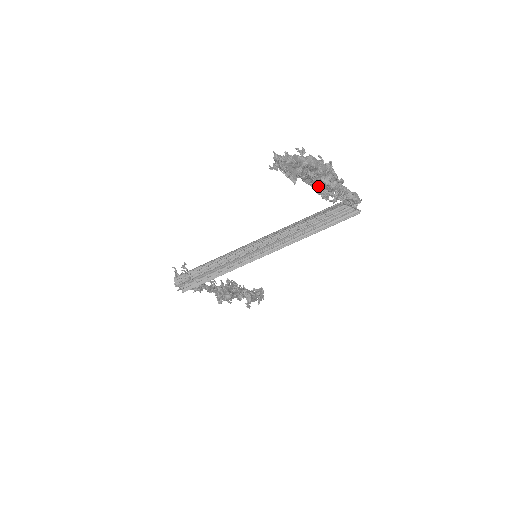
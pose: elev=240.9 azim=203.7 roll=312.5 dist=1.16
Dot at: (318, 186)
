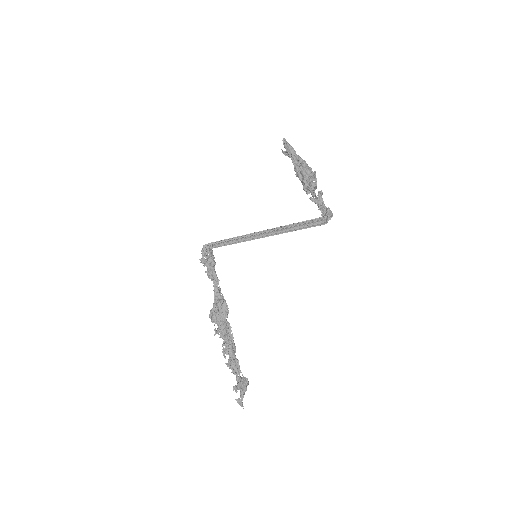
Dot at: (304, 179)
